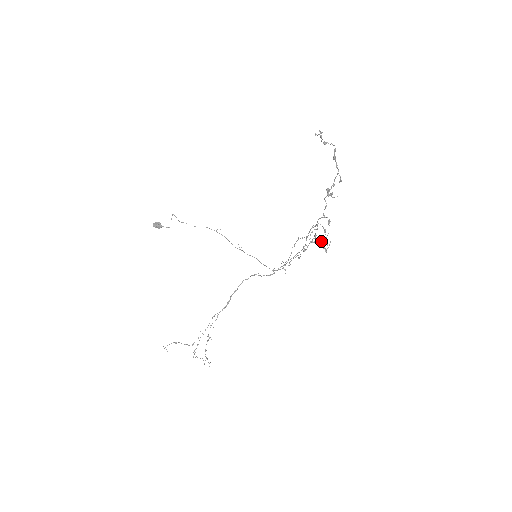
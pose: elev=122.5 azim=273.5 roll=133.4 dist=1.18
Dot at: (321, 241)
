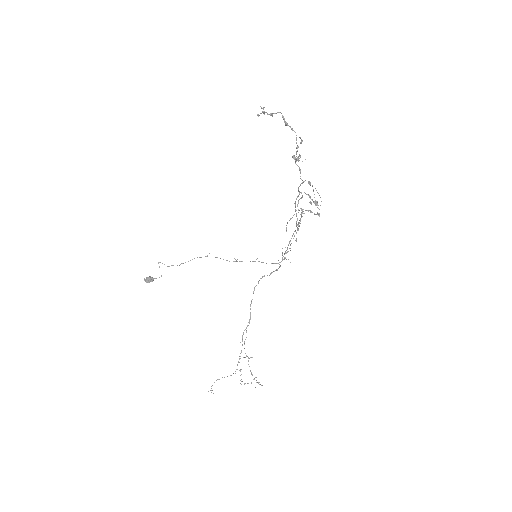
Dot at: (312, 200)
